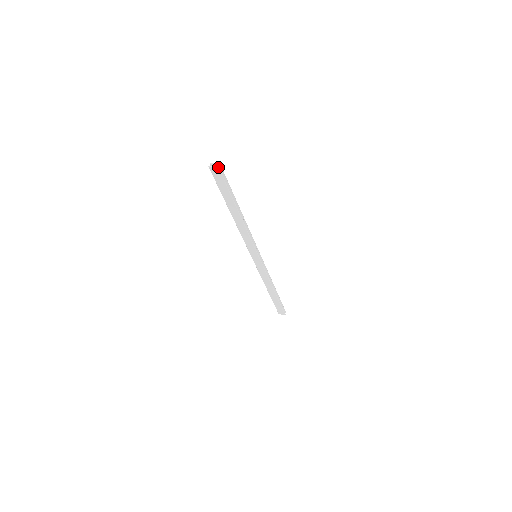
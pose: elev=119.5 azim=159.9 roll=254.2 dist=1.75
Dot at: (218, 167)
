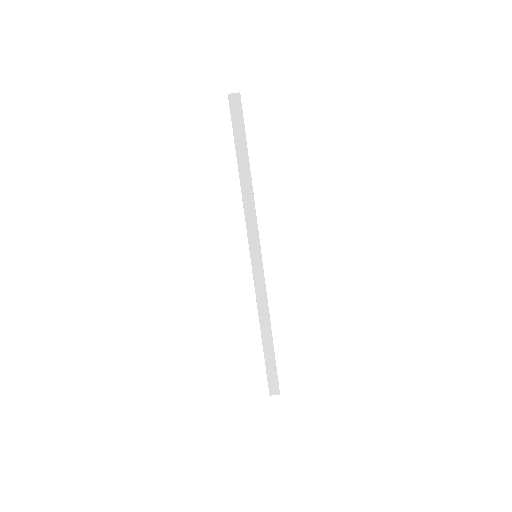
Dot at: (239, 92)
